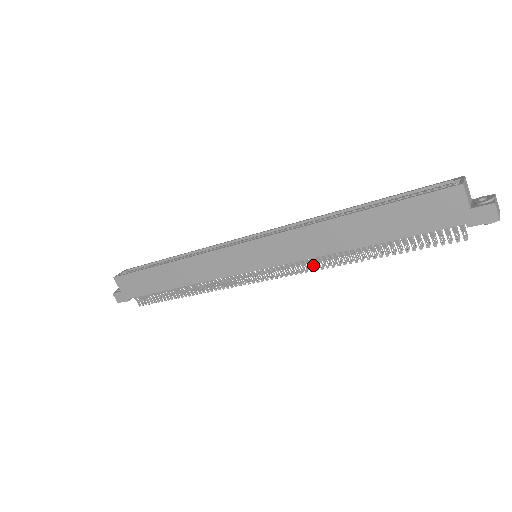
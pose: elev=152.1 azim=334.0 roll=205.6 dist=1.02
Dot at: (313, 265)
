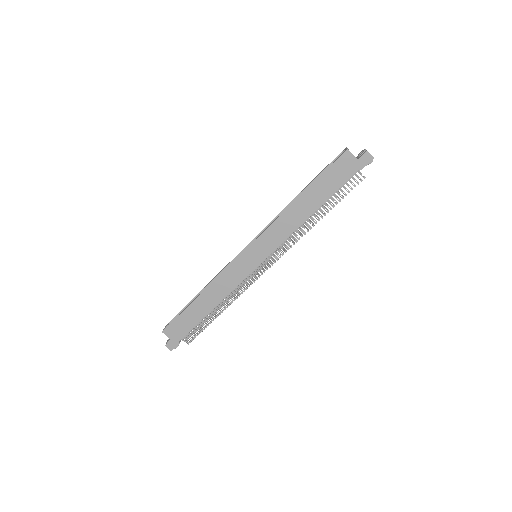
Dot at: (293, 241)
